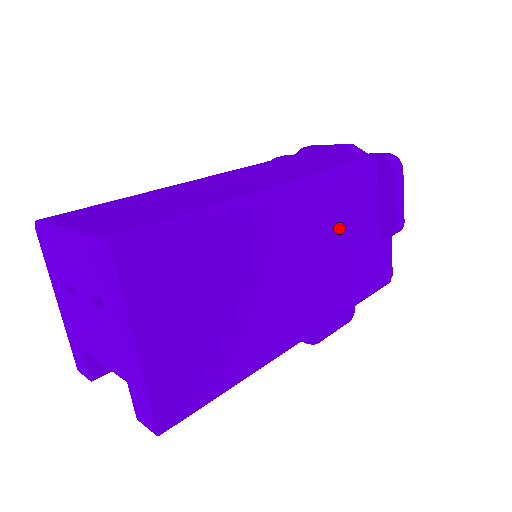
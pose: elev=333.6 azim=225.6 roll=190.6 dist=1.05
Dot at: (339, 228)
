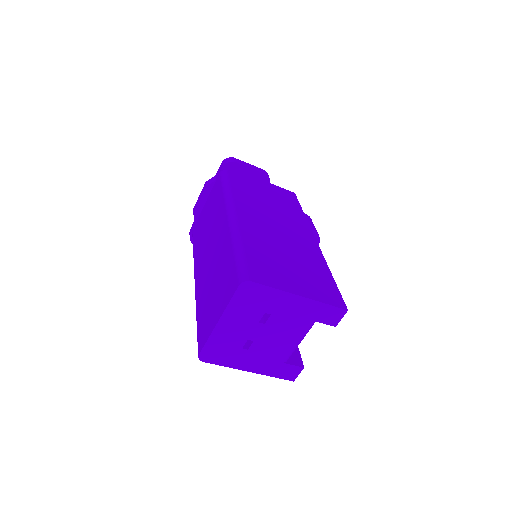
Dot at: (258, 200)
